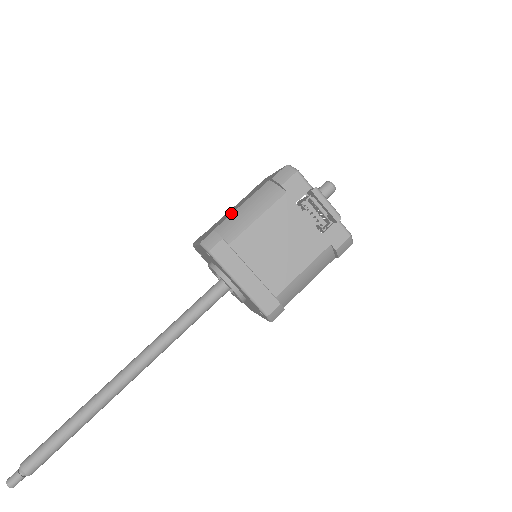
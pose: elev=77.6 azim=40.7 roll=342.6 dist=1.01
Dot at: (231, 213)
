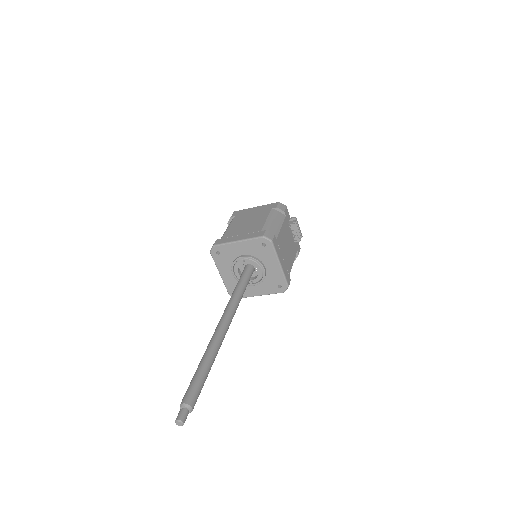
Dot at: (263, 223)
